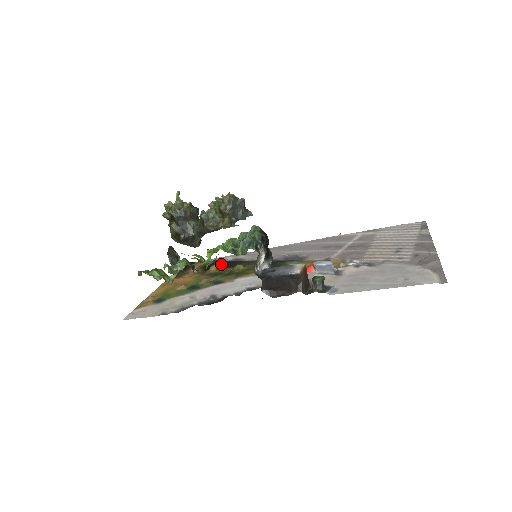
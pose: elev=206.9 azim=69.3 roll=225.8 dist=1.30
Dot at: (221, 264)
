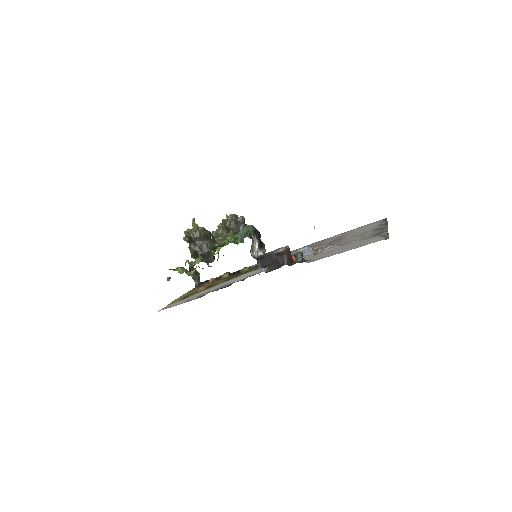
Dot at: occluded
